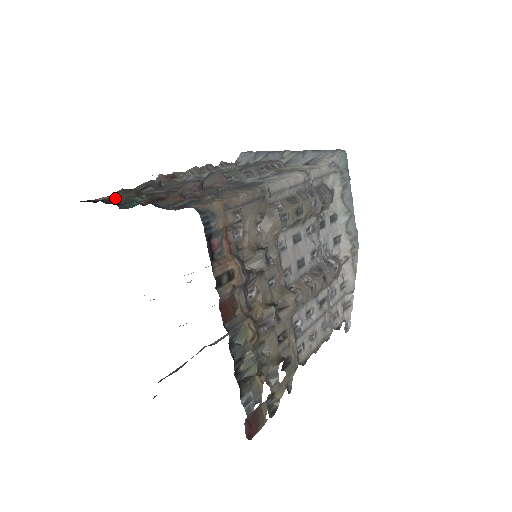
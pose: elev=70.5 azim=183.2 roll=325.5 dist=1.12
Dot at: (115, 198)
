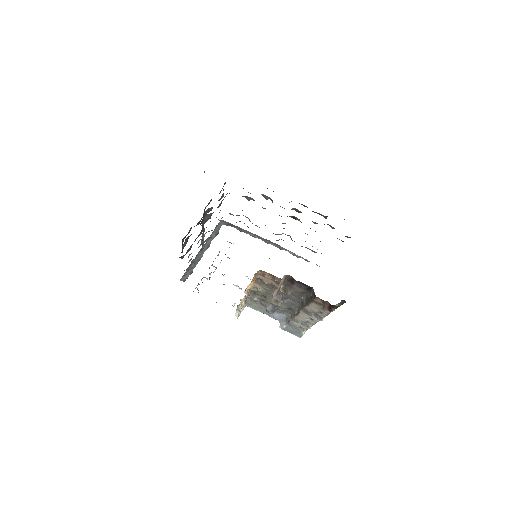
Dot at: occluded
